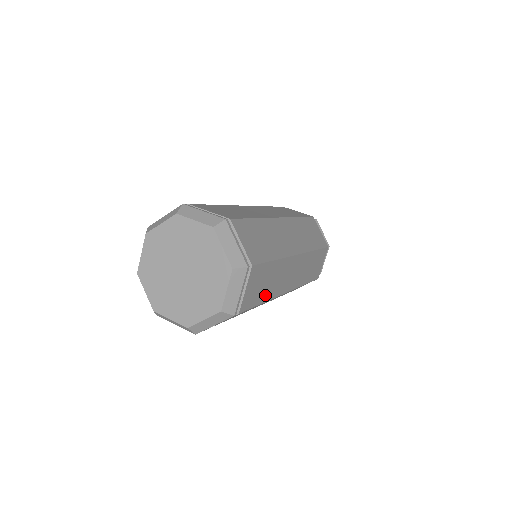
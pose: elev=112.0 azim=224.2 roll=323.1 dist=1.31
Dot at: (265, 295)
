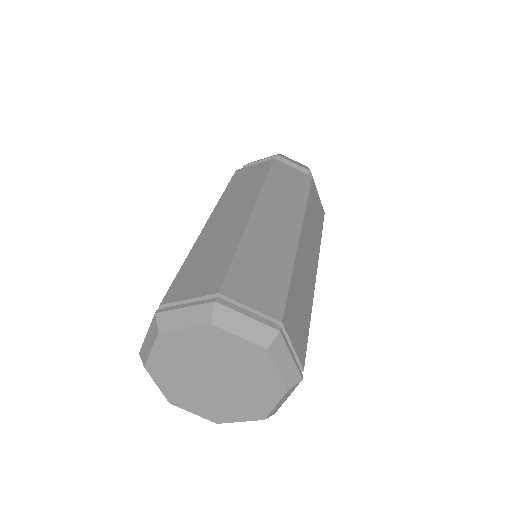
Dot at: (307, 312)
